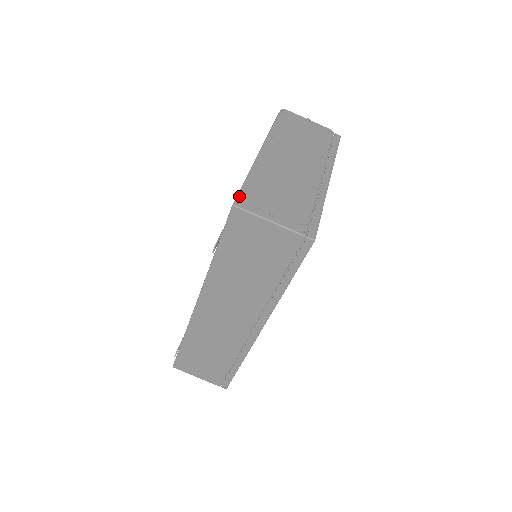
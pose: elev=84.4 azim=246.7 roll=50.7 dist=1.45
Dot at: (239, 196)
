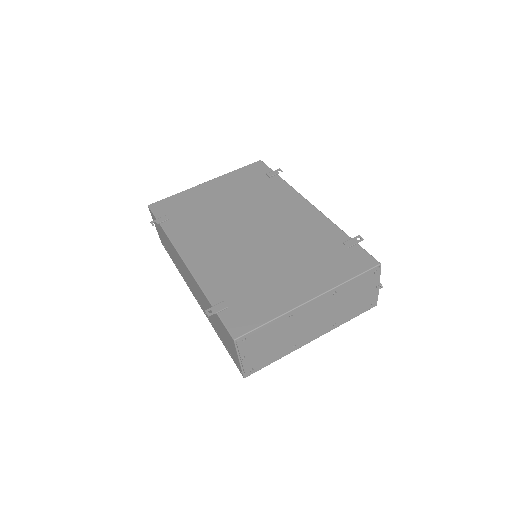
Dot at: (245, 338)
